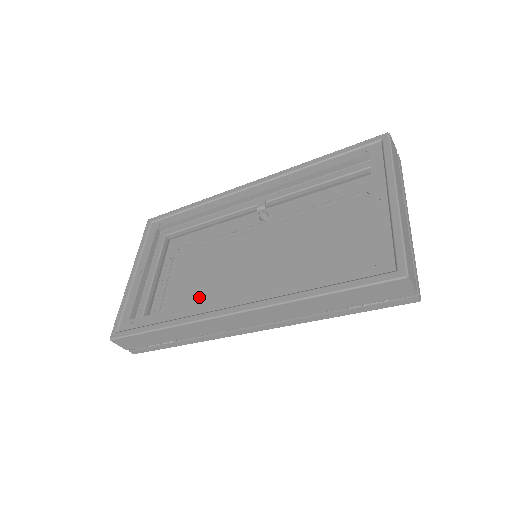
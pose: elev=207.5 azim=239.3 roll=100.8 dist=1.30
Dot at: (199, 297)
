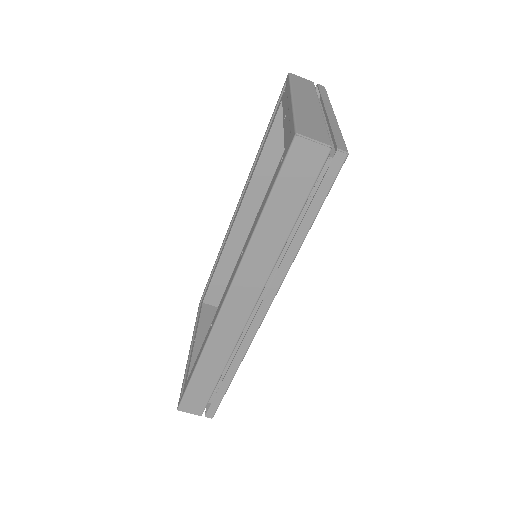
Dot at: occluded
